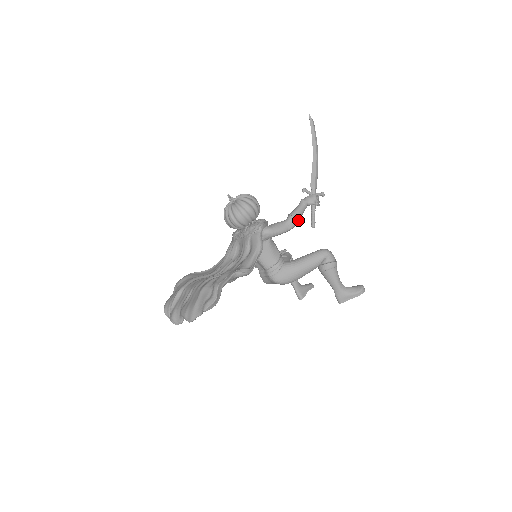
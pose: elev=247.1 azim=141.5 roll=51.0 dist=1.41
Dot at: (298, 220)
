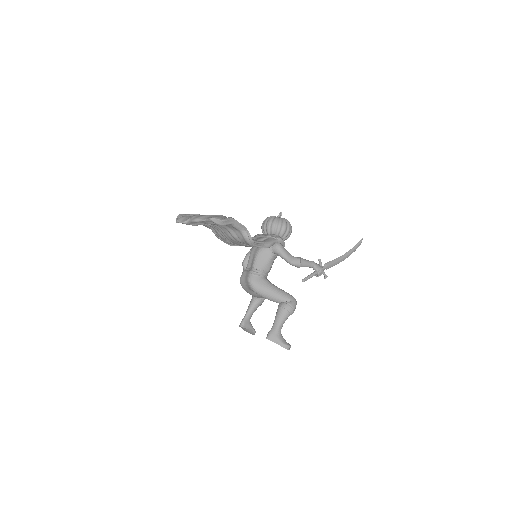
Dot at: (301, 265)
